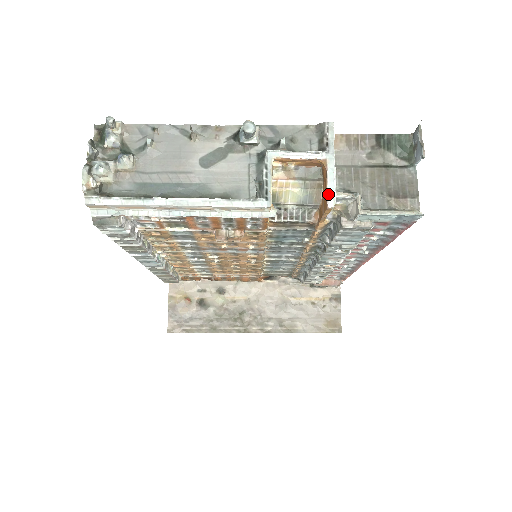
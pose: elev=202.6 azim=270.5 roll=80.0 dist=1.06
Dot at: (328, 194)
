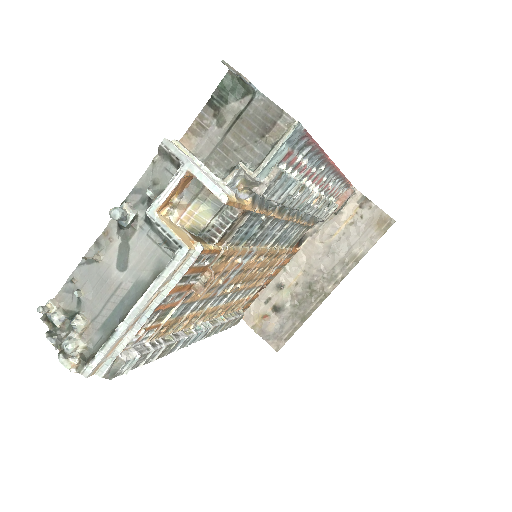
Dot at: (215, 194)
